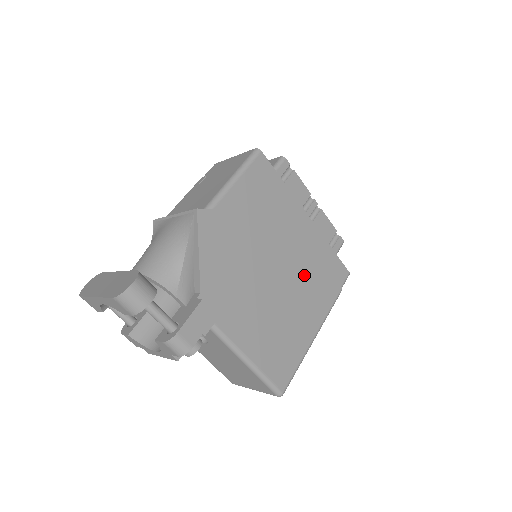
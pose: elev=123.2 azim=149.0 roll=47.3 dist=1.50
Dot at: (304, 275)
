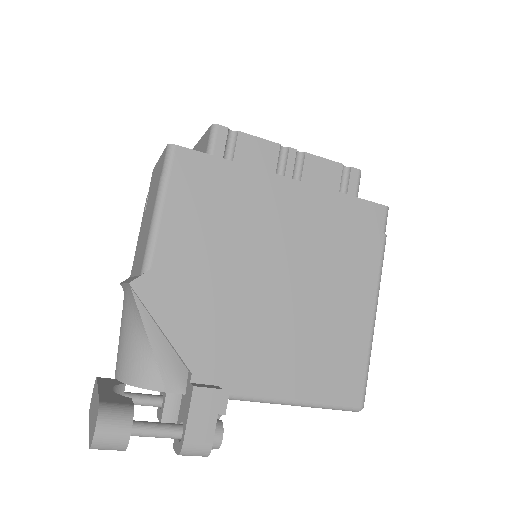
Dot at: (321, 256)
